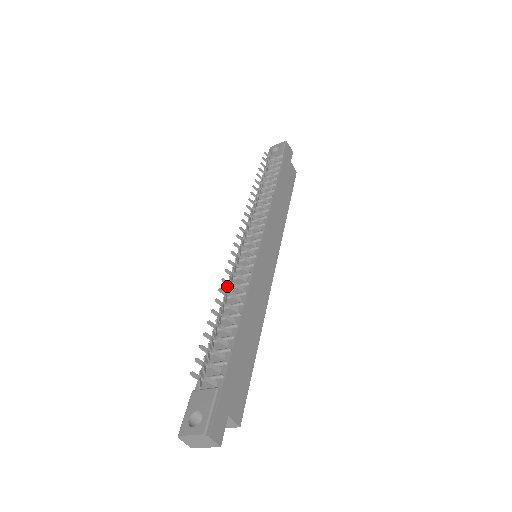
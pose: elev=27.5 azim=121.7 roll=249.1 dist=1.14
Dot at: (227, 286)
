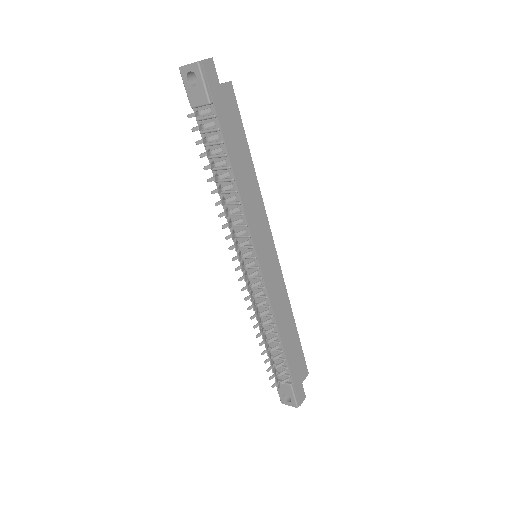
Dot at: (259, 328)
